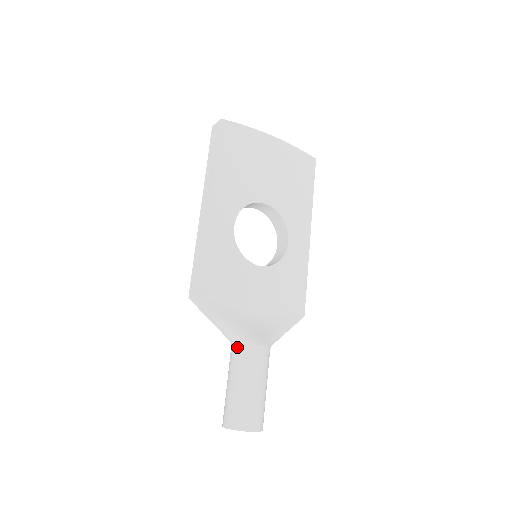
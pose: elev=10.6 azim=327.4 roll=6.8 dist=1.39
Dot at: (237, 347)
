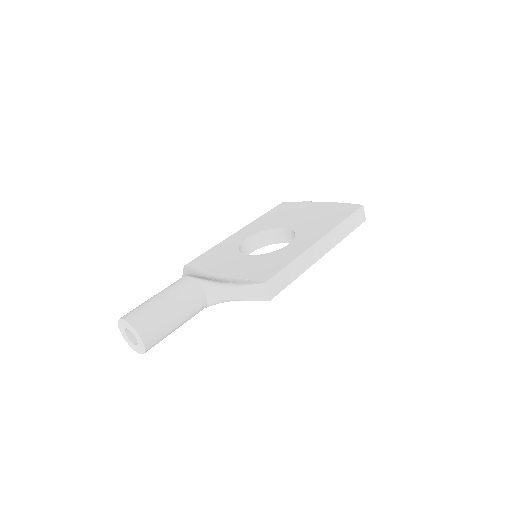
Dot at: occluded
